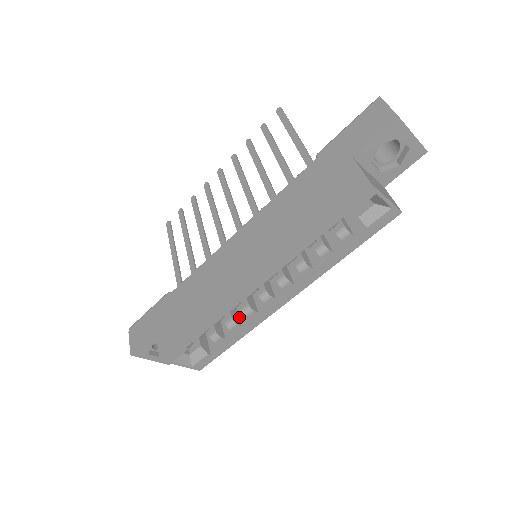
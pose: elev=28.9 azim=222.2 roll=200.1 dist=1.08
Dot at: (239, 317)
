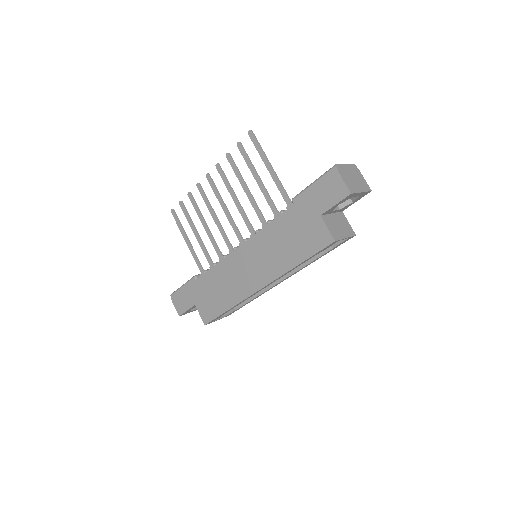
Dot at: occluded
